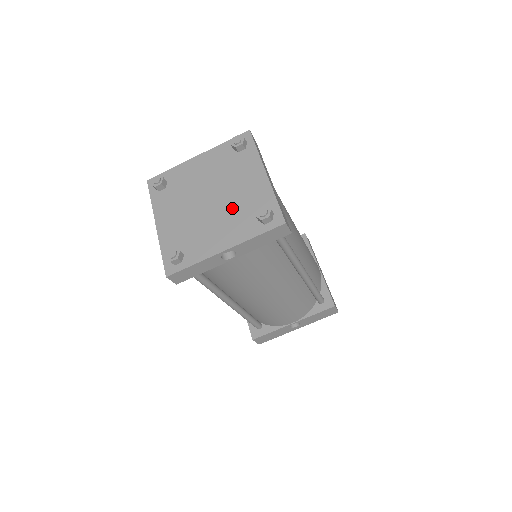
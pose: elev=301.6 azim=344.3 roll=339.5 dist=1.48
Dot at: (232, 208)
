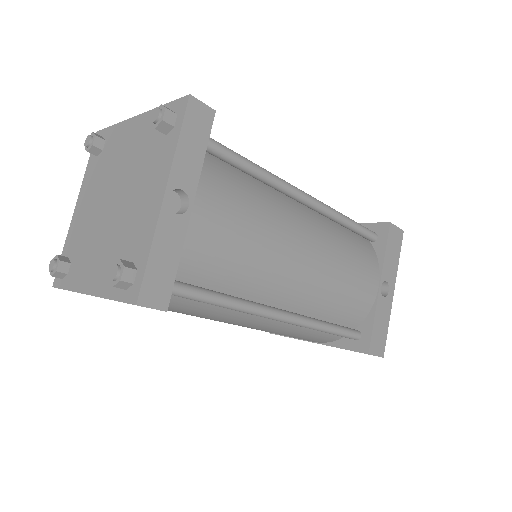
Dot at: (136, 171)
